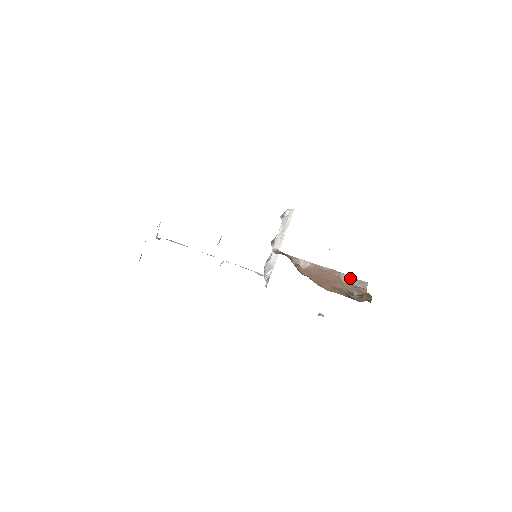
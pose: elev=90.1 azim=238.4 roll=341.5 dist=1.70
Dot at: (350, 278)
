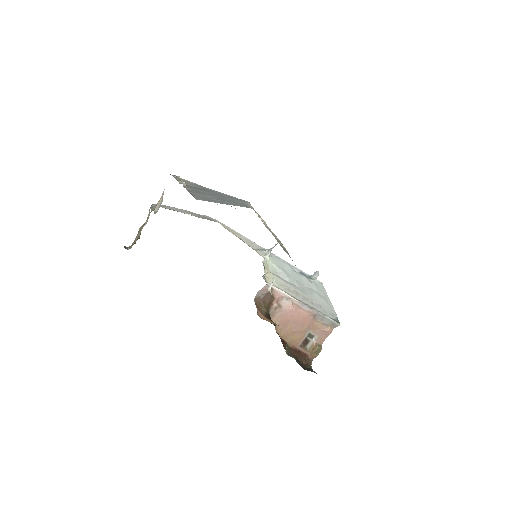
Dot at: (324, 319)
